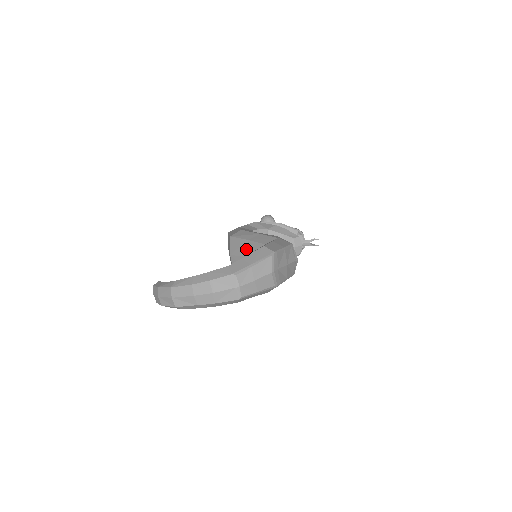
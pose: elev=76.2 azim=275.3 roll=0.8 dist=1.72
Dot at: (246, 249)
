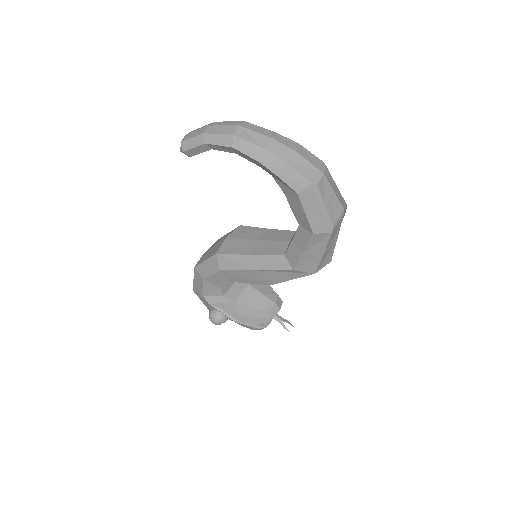
Dot at: (261, 234)
